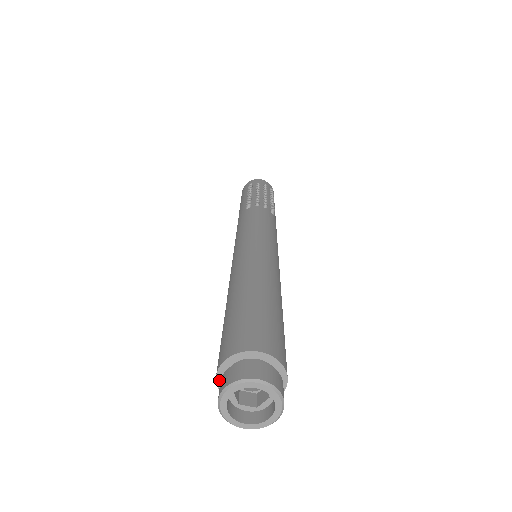
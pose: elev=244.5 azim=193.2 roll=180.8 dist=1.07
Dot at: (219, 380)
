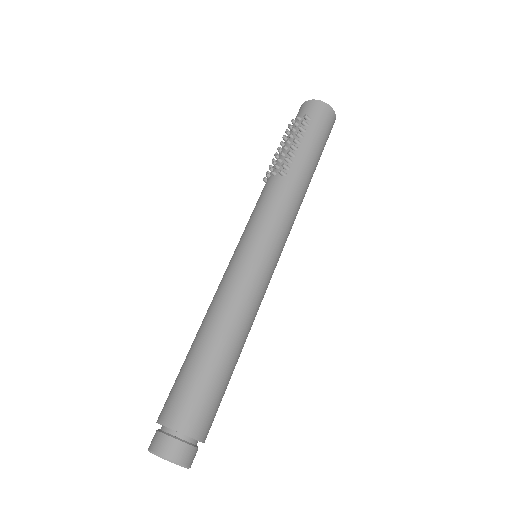
Dot at: occluded
